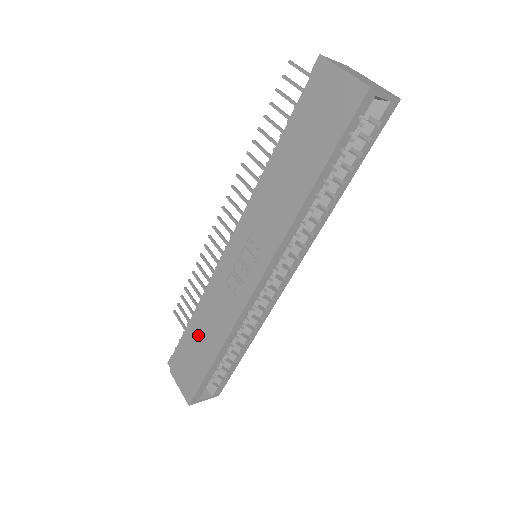
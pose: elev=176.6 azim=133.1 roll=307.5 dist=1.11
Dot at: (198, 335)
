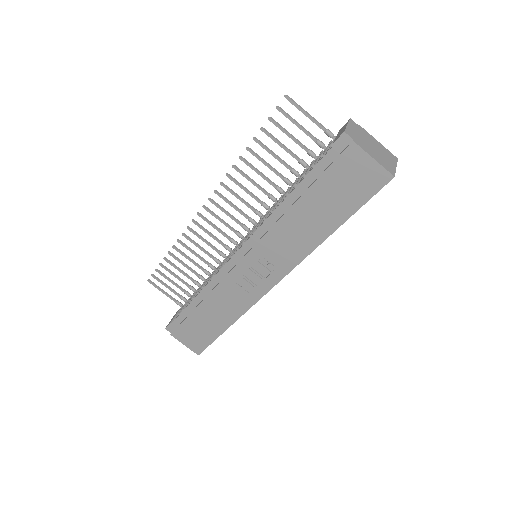
Dot at: (204, 314)
